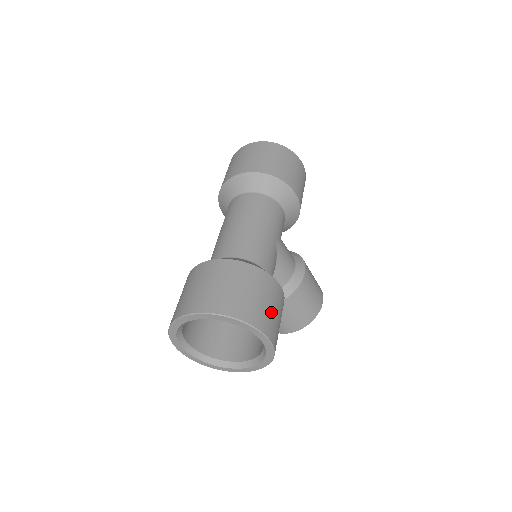
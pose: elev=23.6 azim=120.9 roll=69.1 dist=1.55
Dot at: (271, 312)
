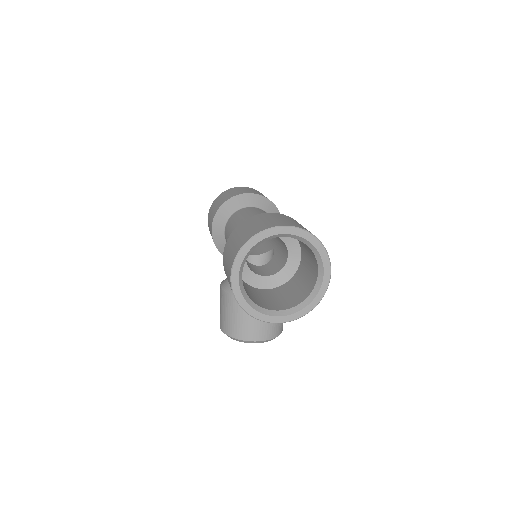
Dot at: occluded
